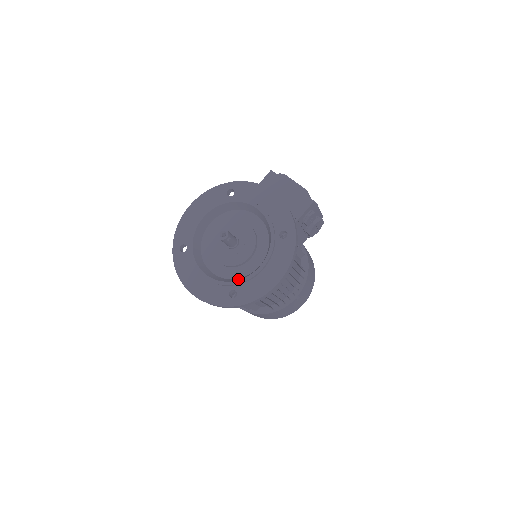
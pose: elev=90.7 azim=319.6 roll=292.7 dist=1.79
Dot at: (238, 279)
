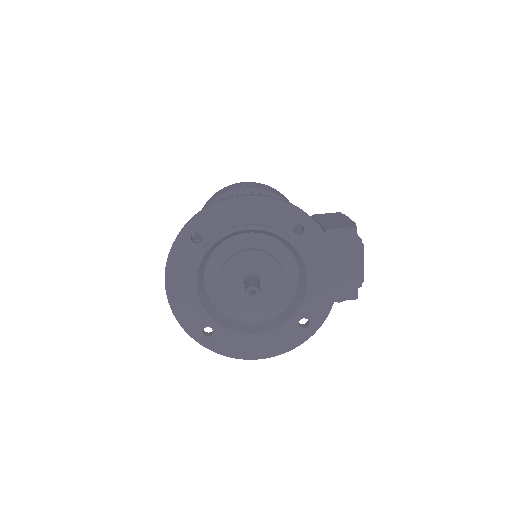
Dot at: (225, 322)
